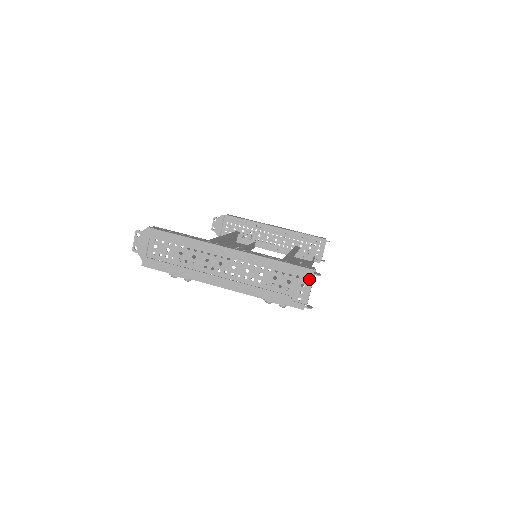
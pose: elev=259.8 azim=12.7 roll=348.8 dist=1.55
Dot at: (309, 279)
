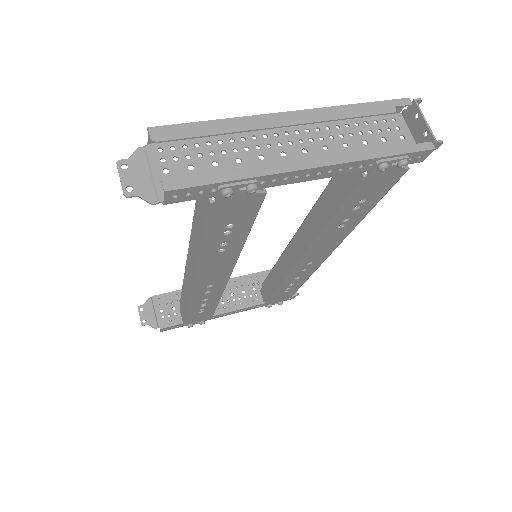
Dot at: (403, 126)
